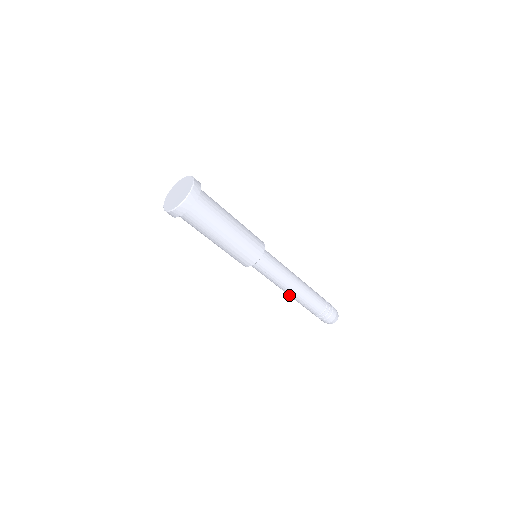
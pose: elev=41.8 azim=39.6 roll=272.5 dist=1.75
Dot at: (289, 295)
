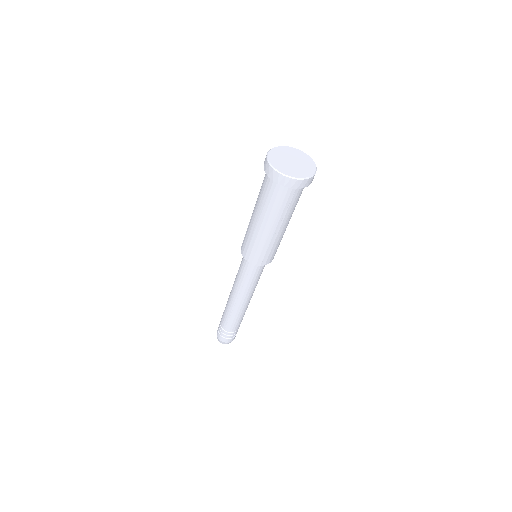
Dot at: (232, 303)
